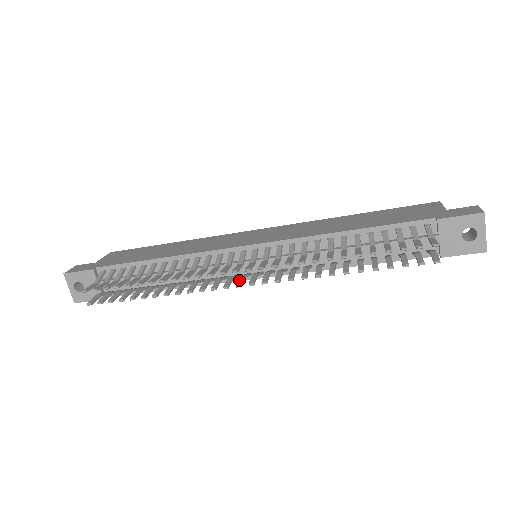
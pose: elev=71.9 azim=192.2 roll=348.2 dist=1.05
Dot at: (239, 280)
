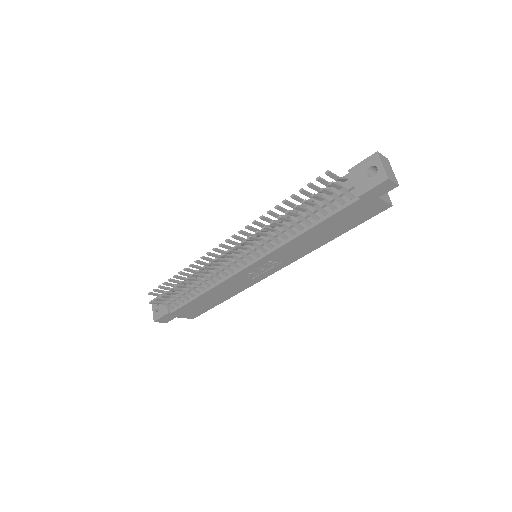
Dot at: (227, 255)
